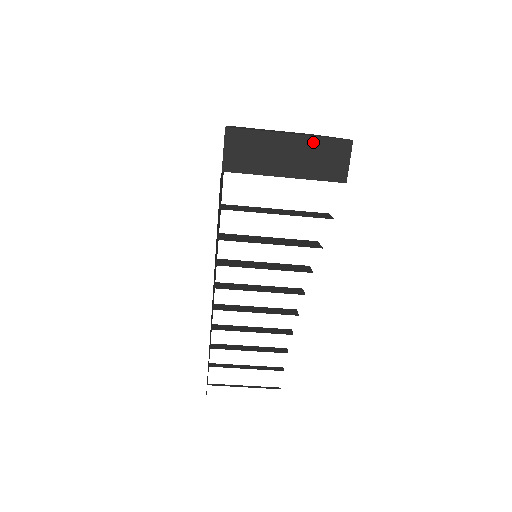
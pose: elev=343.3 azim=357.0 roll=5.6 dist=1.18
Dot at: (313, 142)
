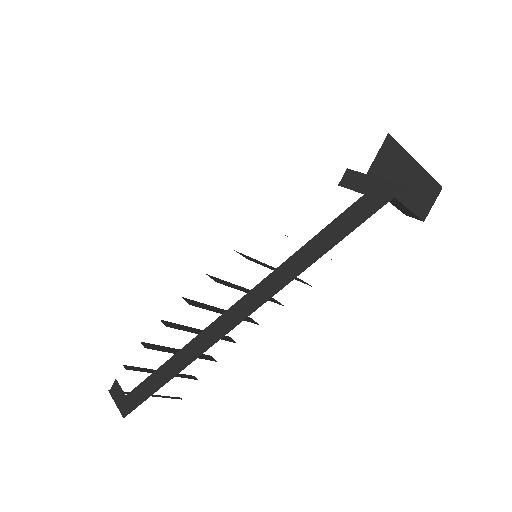
Dot at: (425, 178)
